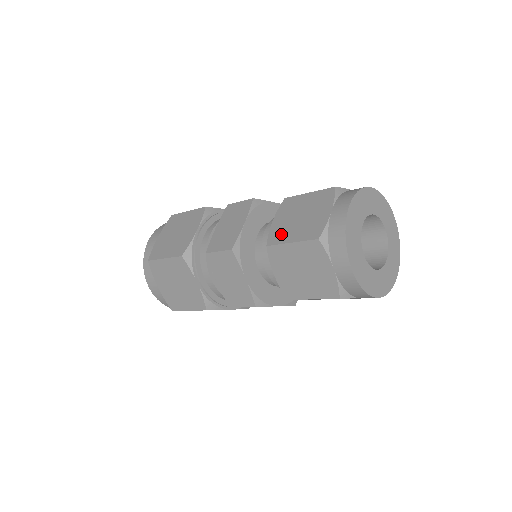
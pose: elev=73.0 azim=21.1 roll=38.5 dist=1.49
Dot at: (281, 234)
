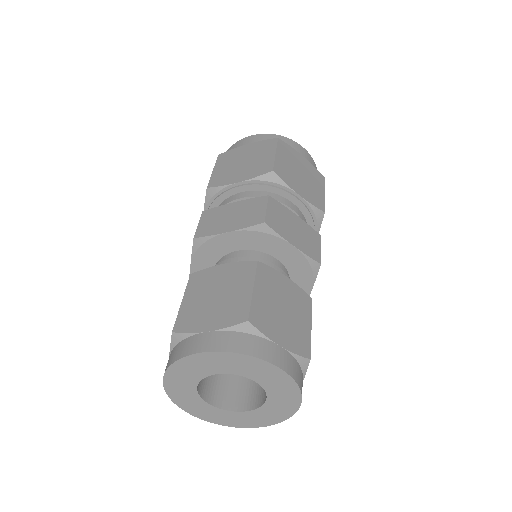
Dot at: (199, 283)
